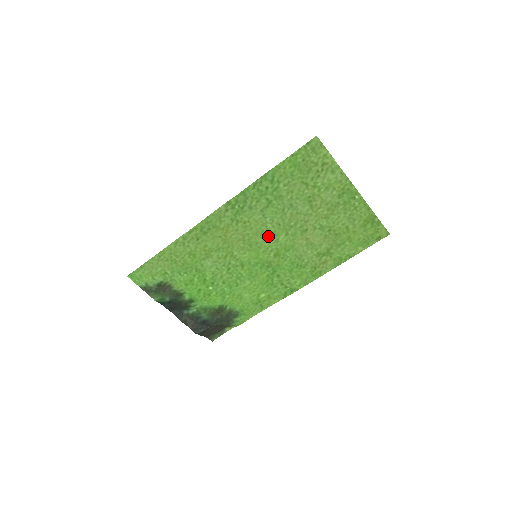
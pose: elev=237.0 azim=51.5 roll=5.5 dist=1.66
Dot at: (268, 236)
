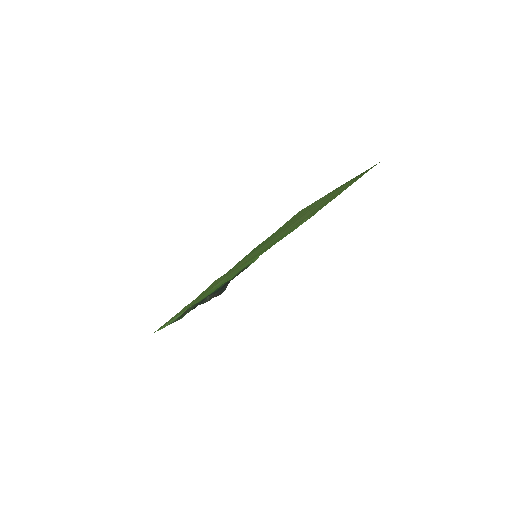
Dot at: (263, 248)
